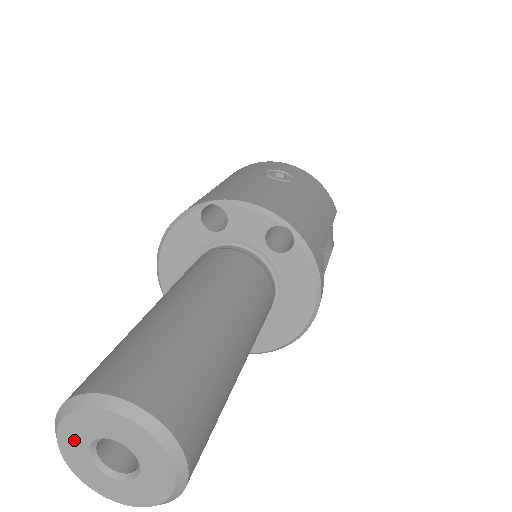
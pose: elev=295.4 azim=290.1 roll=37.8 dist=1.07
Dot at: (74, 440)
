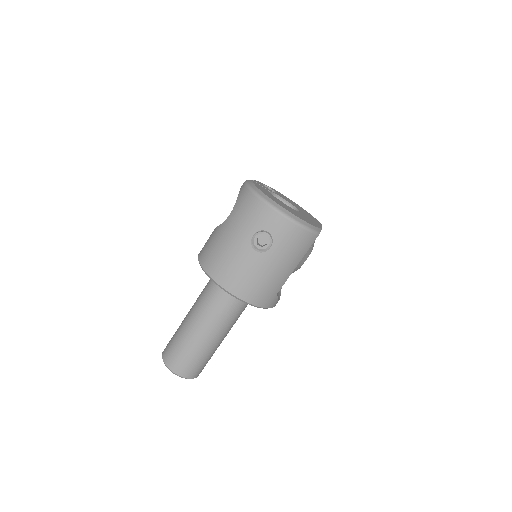
Dot at: occluded
